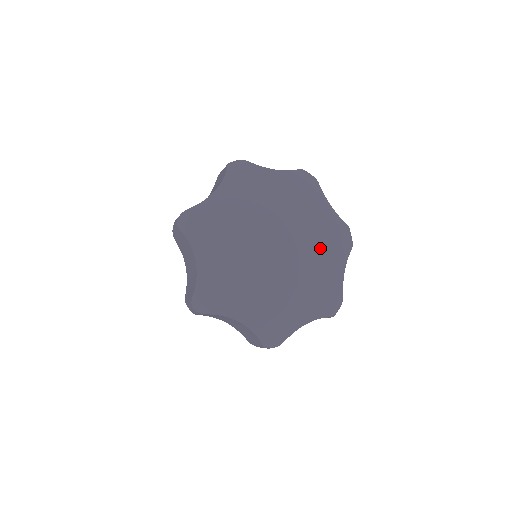
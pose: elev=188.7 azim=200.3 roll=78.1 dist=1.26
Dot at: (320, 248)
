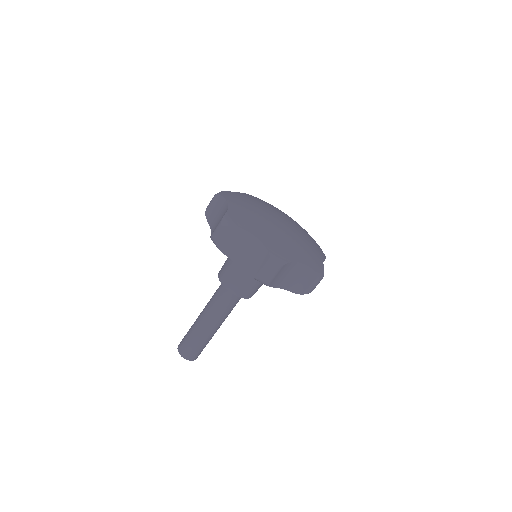
Dot at: (300, 243)
